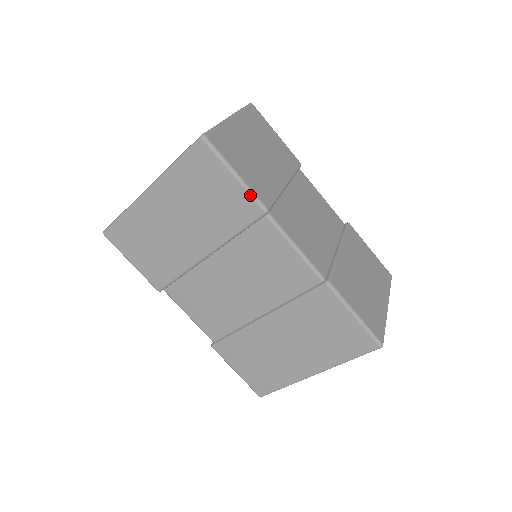
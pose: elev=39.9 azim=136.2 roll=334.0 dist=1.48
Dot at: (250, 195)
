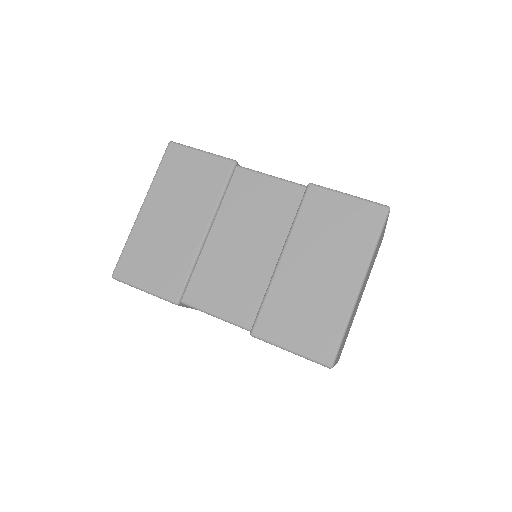
Dot at: (218, 157)
